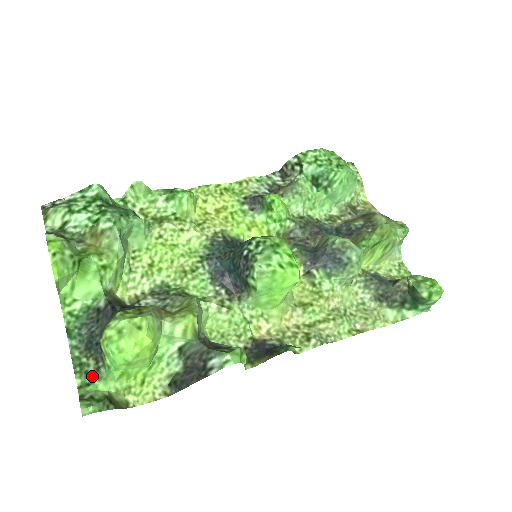
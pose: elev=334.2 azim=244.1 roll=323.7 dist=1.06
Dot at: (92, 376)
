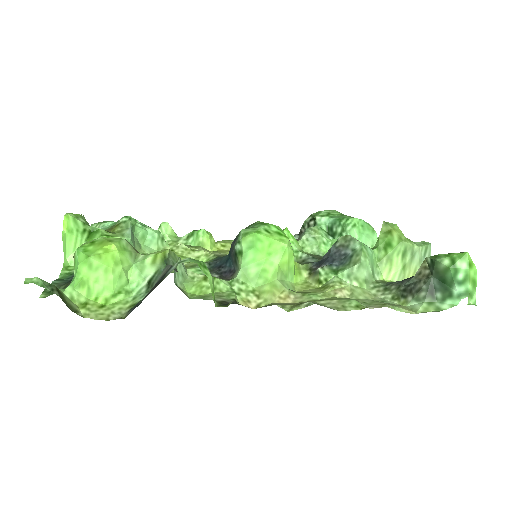
Dot at: occluded
